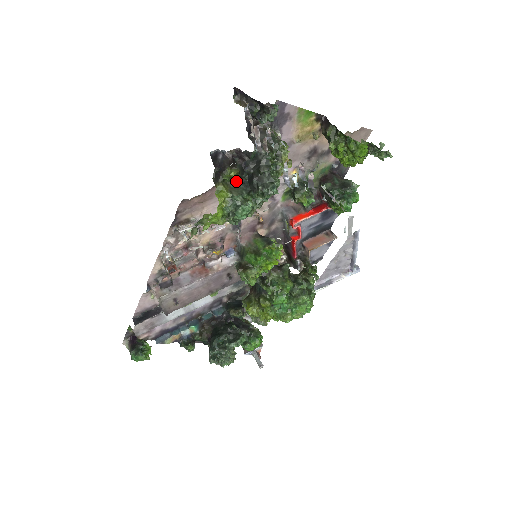
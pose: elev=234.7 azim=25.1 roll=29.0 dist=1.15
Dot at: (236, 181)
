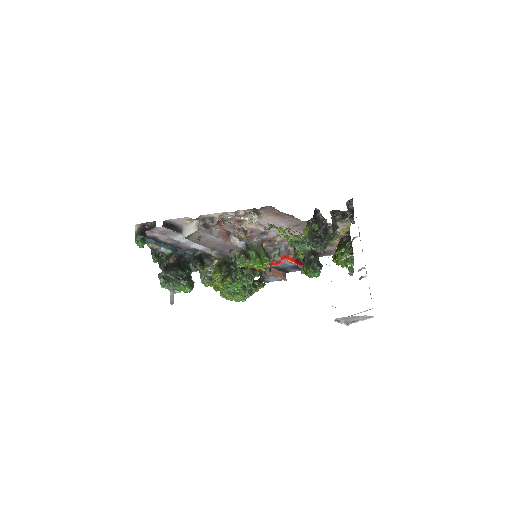
Dot at: (312, 231)
